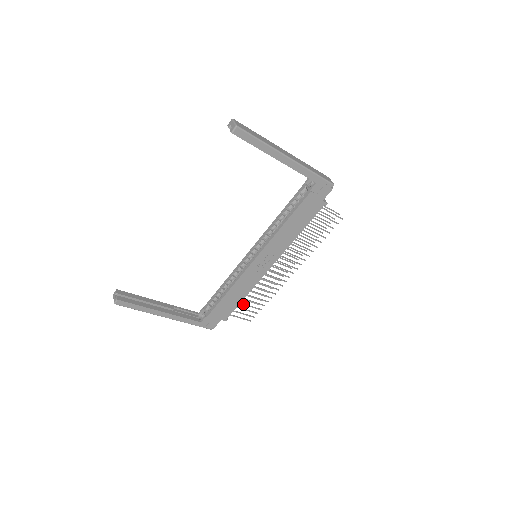
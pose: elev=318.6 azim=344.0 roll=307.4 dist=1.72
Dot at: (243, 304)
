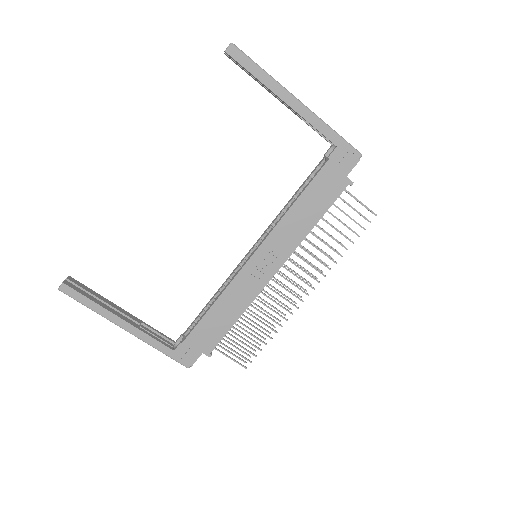
Dot at: (235, 334)
